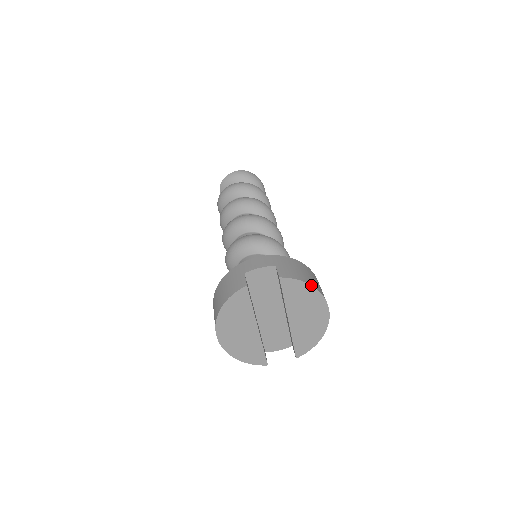
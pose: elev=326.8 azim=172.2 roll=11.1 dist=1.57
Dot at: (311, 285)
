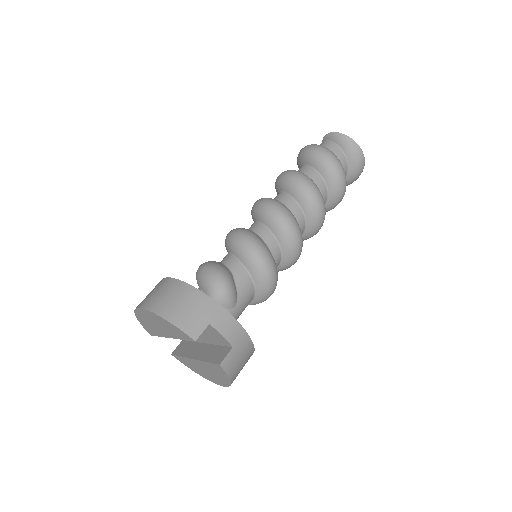
Dot at: (231, 382)
